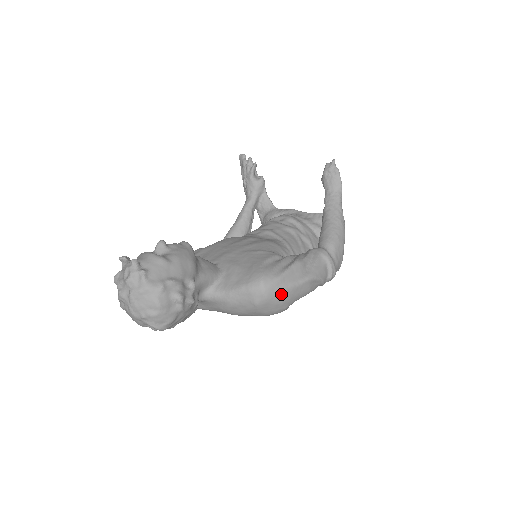
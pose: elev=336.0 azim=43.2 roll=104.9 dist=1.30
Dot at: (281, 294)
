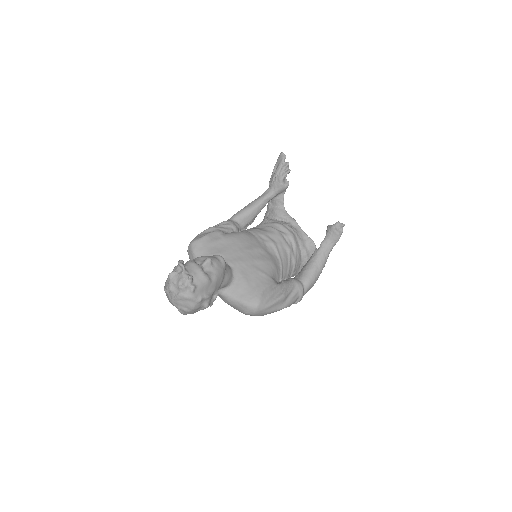
Dot at: (264, 314)
